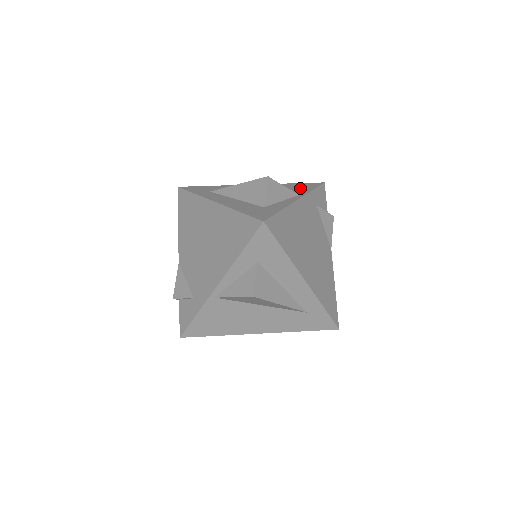
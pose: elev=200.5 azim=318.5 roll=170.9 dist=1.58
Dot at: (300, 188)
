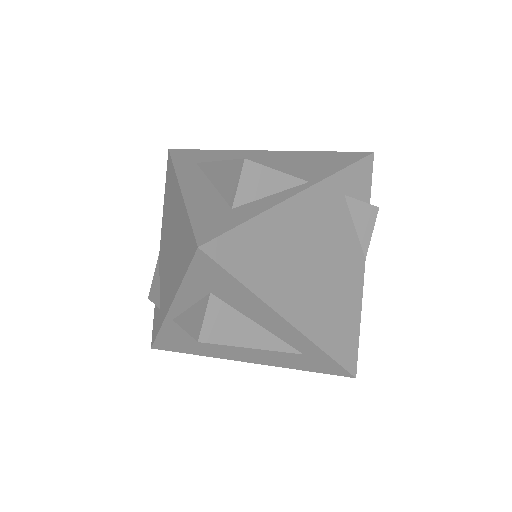
Dot at: (324, 164)
